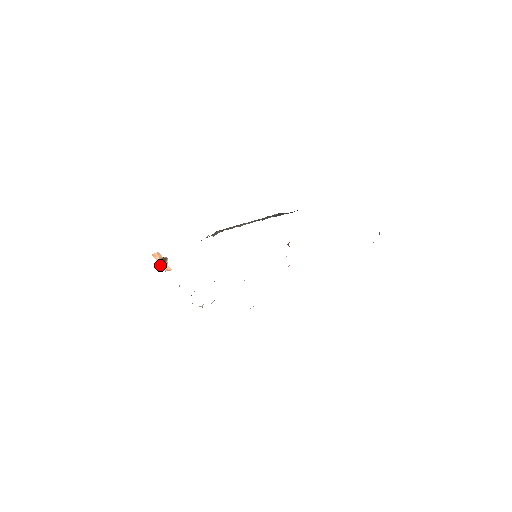
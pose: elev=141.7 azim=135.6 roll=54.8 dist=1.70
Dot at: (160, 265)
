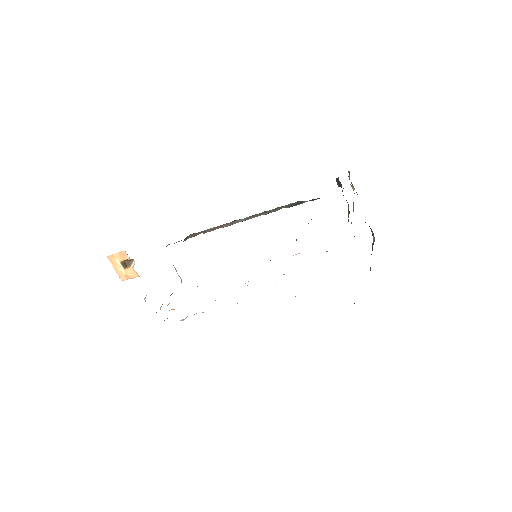
Dot at: (116, 272)
